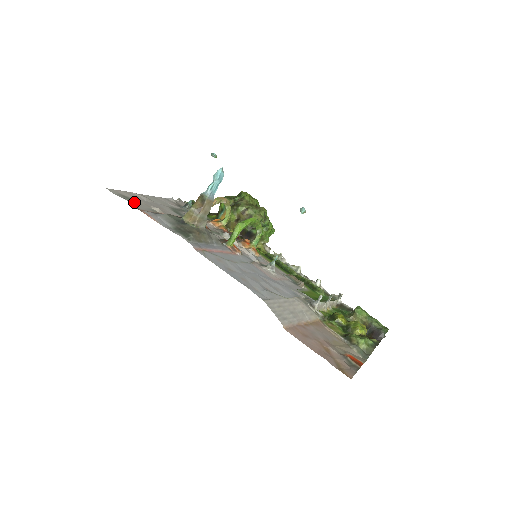
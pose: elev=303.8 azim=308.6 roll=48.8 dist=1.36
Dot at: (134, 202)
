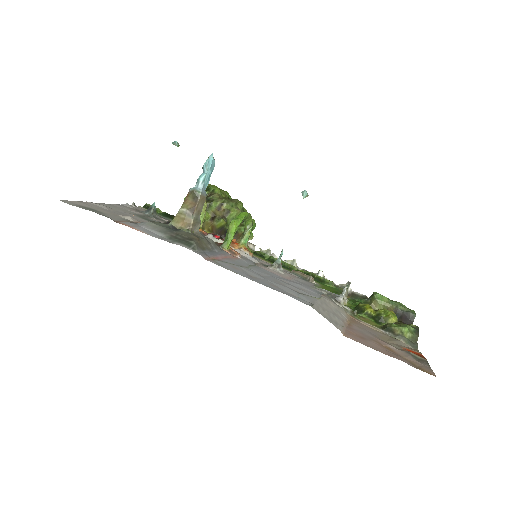
Dot at: (100, 213)
